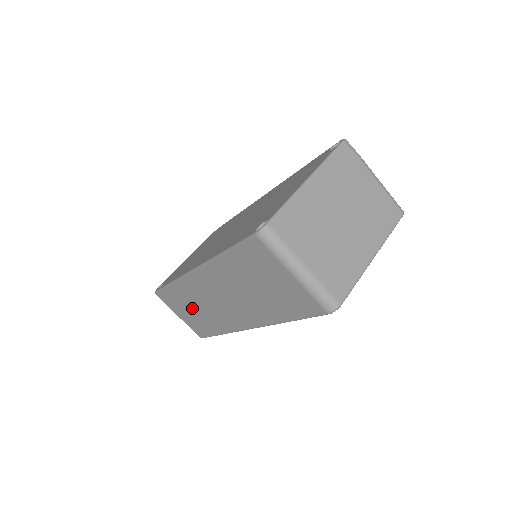
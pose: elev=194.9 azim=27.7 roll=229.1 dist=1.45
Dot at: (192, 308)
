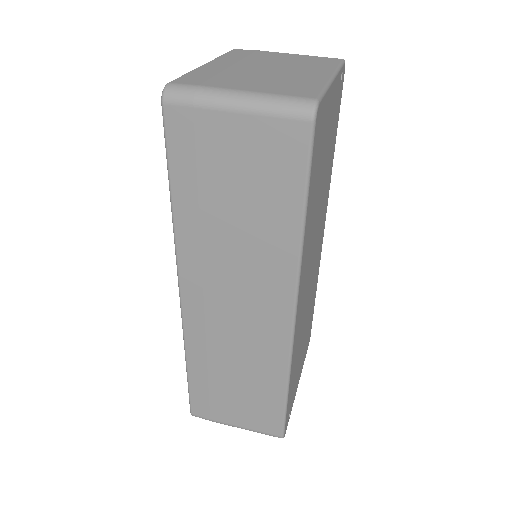
Dot at: (230, 379)
